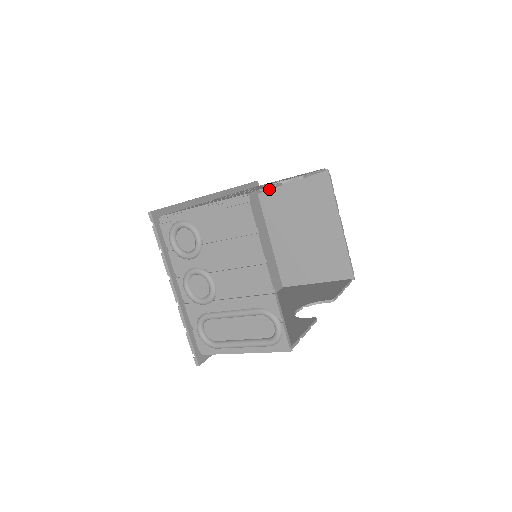
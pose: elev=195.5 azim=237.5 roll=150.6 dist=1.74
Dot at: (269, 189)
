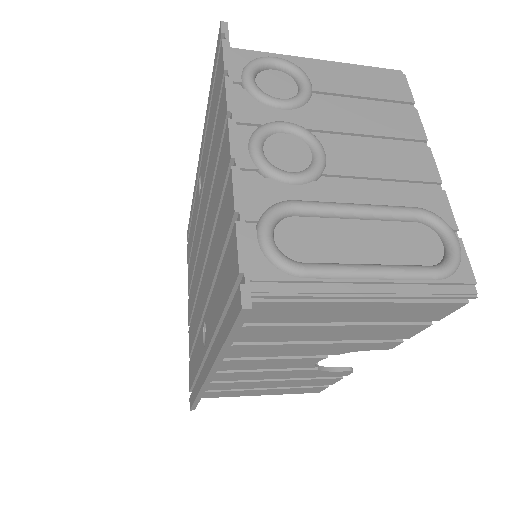
Dot at: occluded
